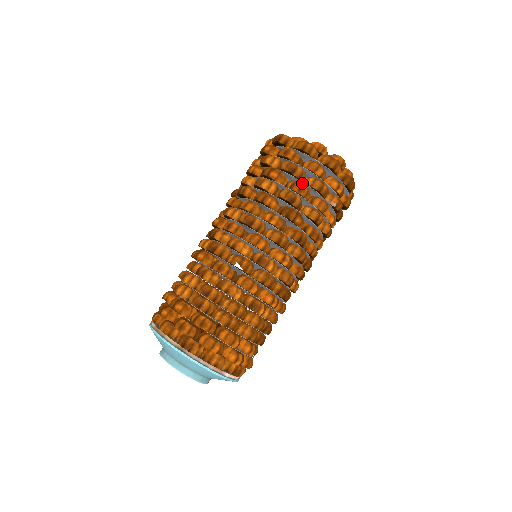
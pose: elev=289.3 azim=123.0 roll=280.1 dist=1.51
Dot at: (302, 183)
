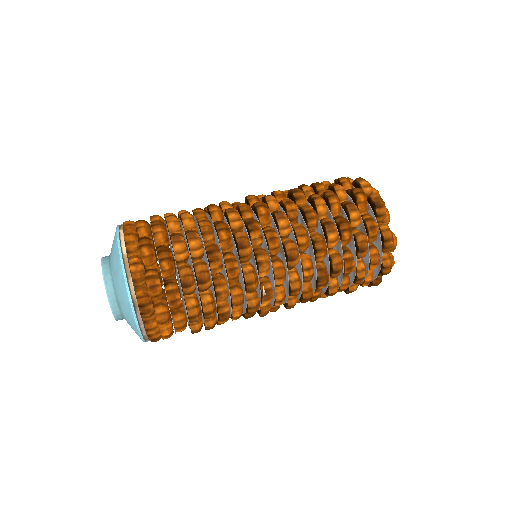
Dot at: (355, 261)
